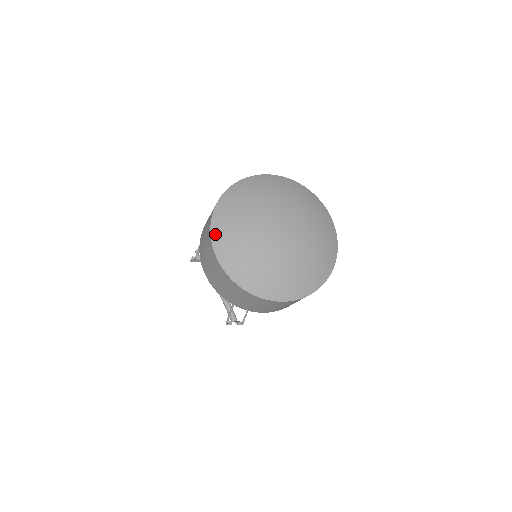
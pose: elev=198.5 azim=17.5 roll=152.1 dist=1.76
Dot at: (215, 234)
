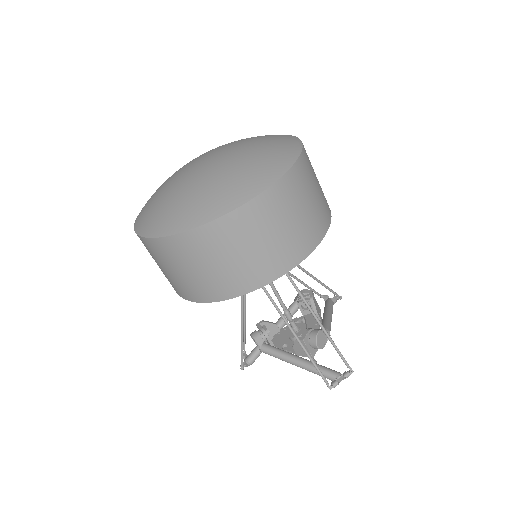
Dot at: (139, 228)
